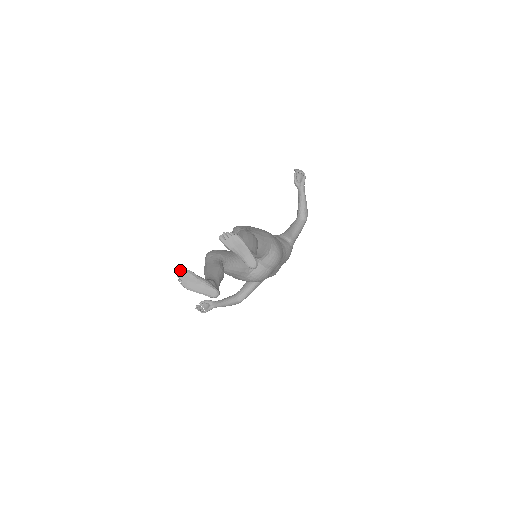
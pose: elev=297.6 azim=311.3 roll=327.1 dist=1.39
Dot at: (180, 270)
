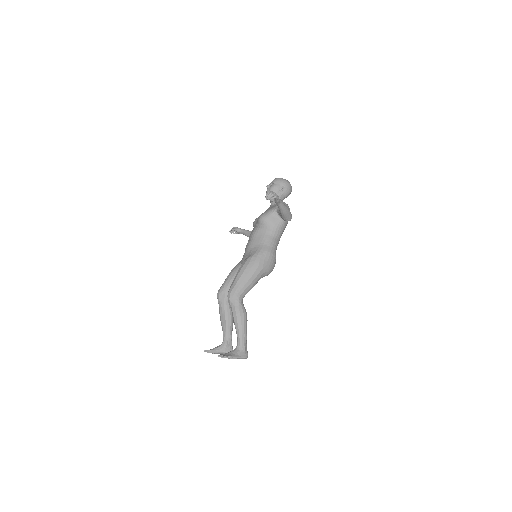
Dot at: occluded
